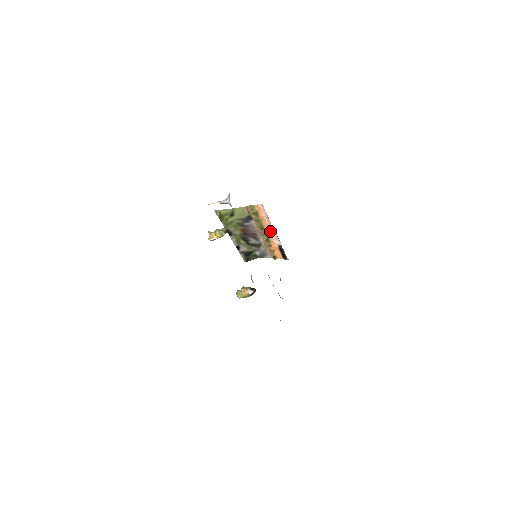
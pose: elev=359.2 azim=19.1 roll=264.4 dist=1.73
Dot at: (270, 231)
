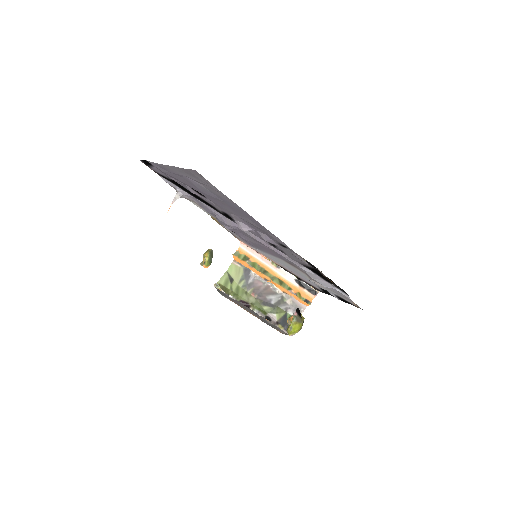
Dot at: (273, 270)
